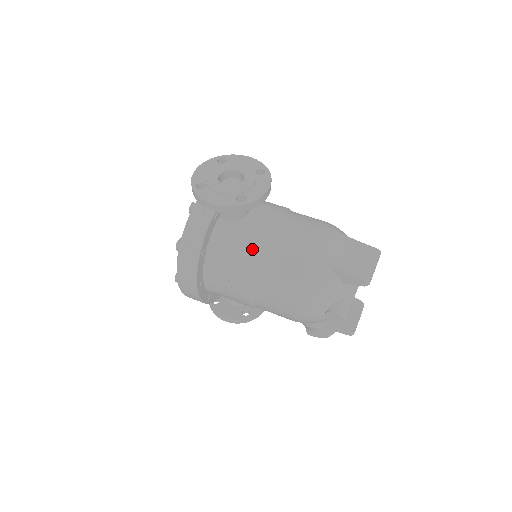
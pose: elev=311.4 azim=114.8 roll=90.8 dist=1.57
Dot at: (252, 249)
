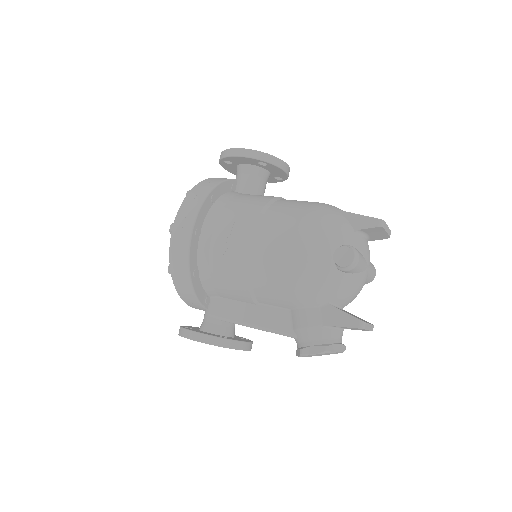
Dot at: (263, 199)
